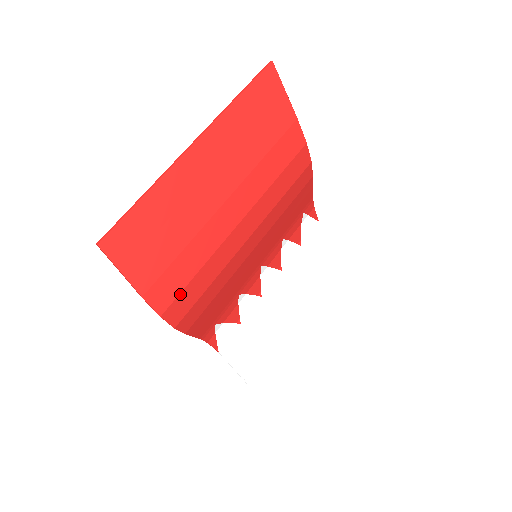
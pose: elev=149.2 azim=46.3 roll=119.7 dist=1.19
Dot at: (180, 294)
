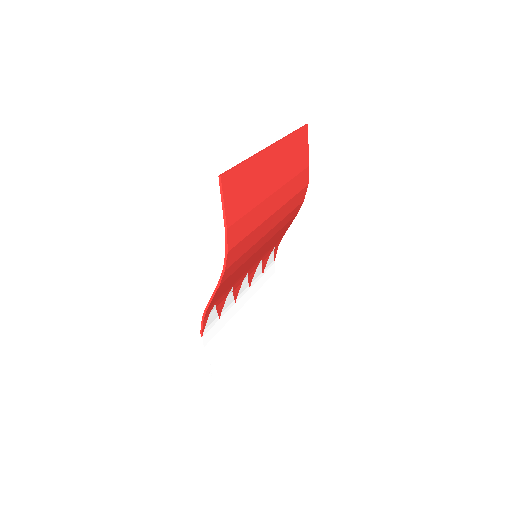
Dot at: (239, 243)
